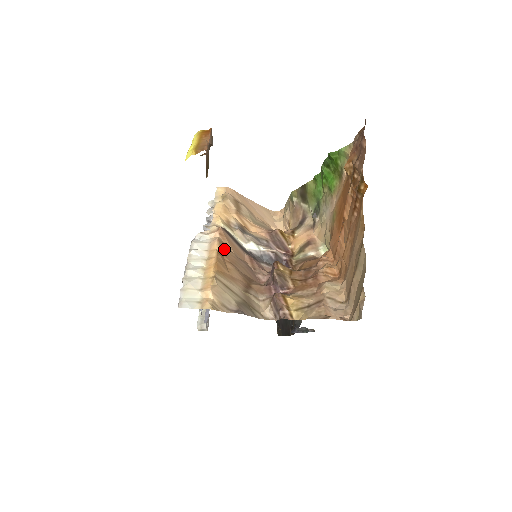
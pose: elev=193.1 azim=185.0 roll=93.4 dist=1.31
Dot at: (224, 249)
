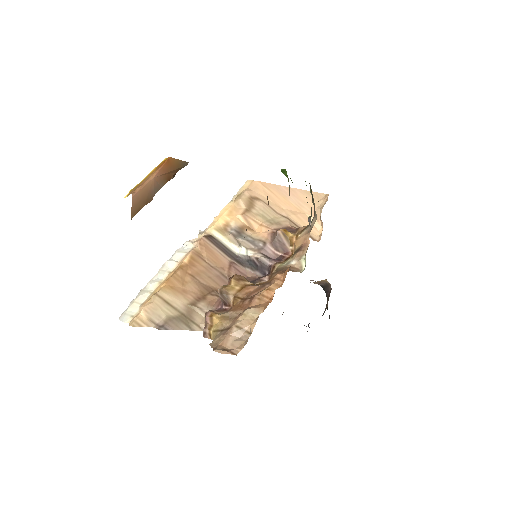
Dot at: (195, 260)
